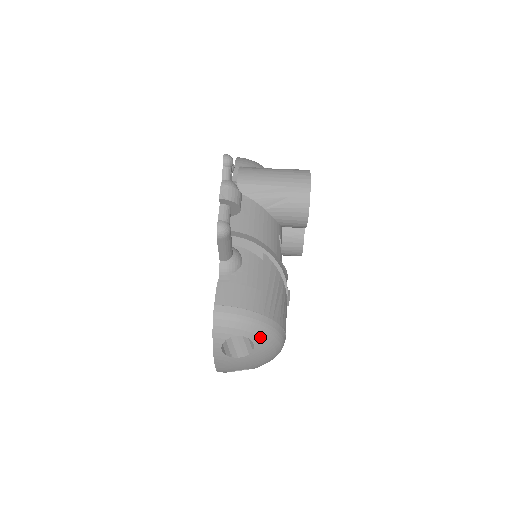
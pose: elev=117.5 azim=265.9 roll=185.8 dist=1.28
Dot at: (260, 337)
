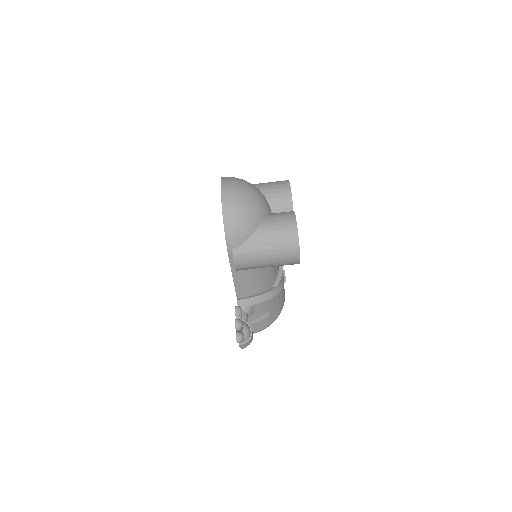
Dot at: occluded
